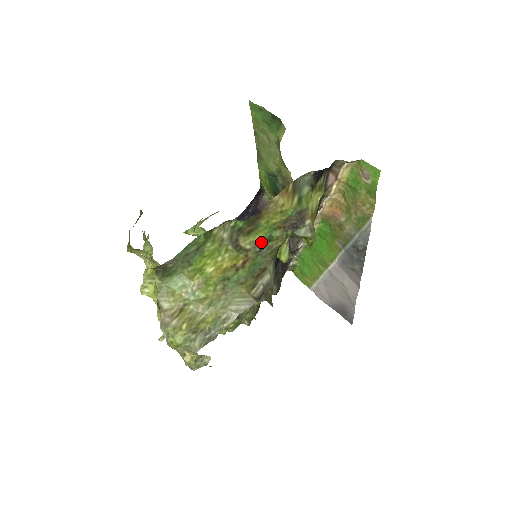
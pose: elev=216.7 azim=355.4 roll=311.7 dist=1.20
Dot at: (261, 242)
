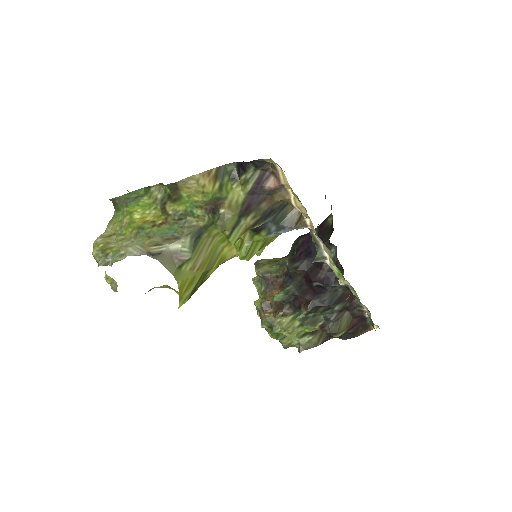
Dot at: (182, 213)
